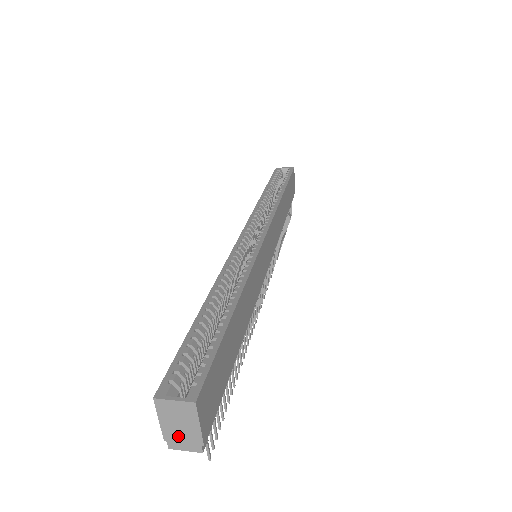
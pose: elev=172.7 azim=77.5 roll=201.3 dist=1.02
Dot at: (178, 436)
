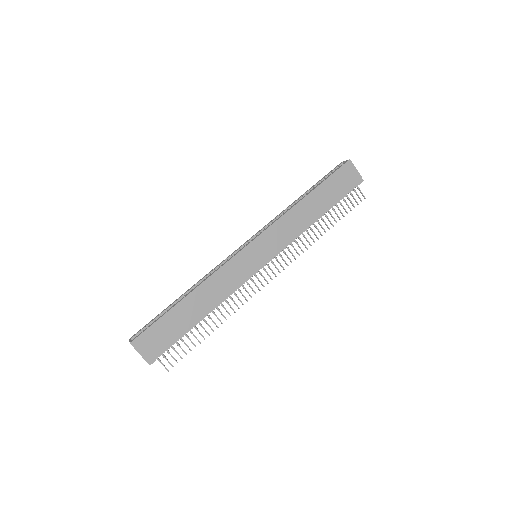
Dot at: occluded
